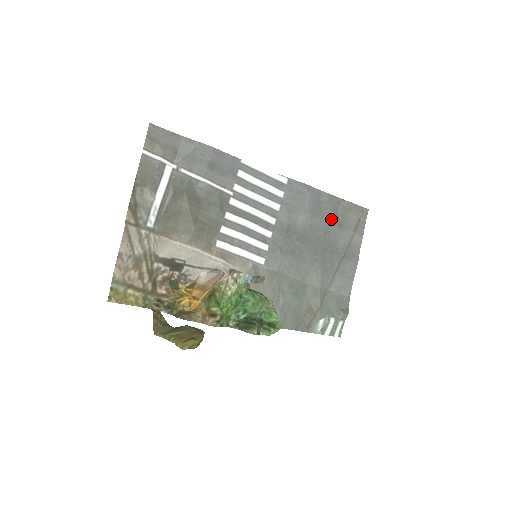
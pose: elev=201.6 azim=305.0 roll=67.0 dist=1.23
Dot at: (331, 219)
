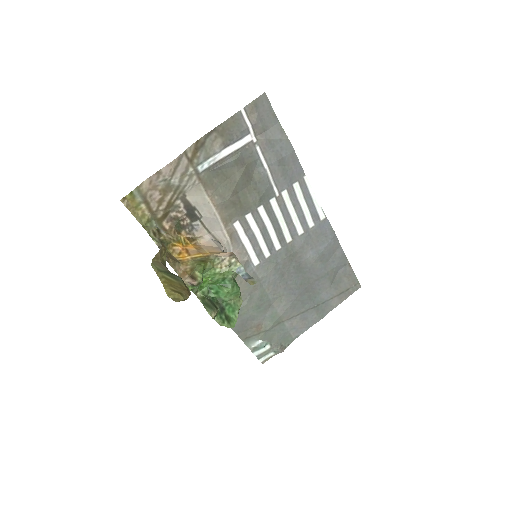
Dot at: (330, 272)
